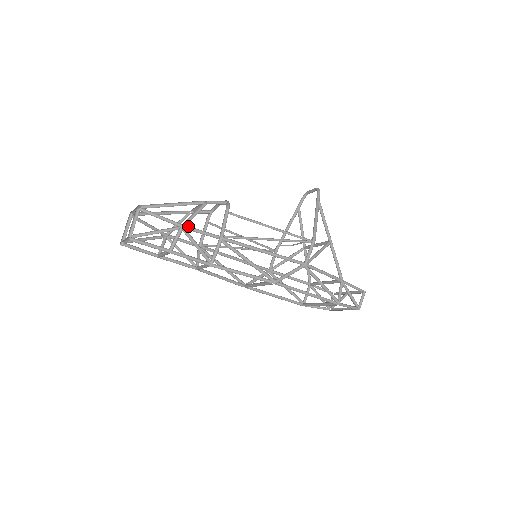
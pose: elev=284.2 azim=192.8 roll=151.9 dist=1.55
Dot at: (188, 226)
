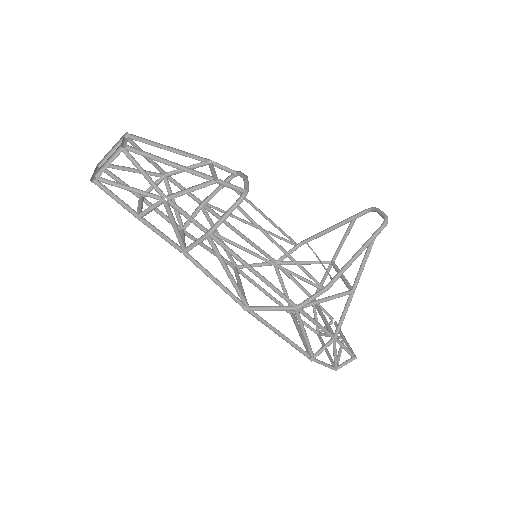
Dot at: occluded
